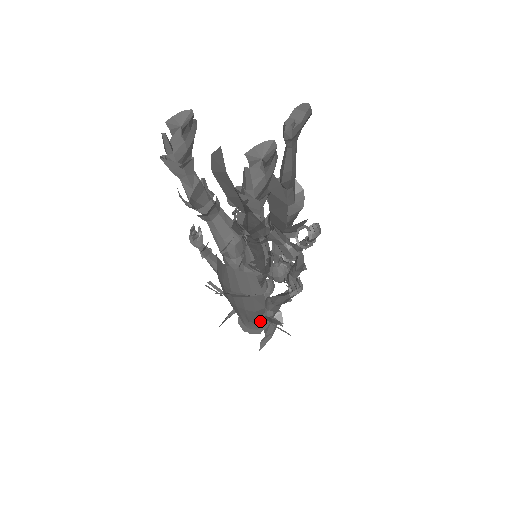
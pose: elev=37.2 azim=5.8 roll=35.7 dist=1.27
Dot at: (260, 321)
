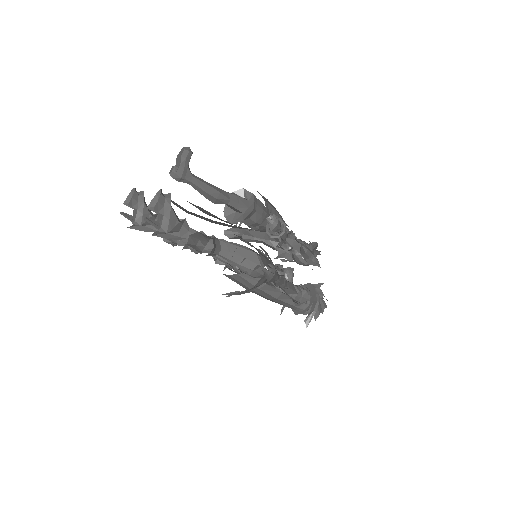
Dot at: occluded
